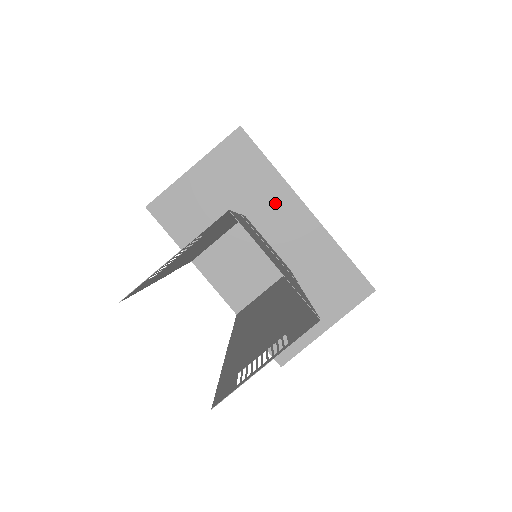
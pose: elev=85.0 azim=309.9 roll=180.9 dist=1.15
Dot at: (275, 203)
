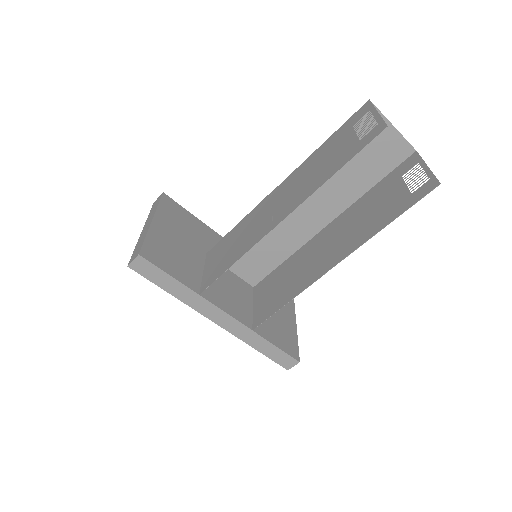
Dot at: (215, 243)
